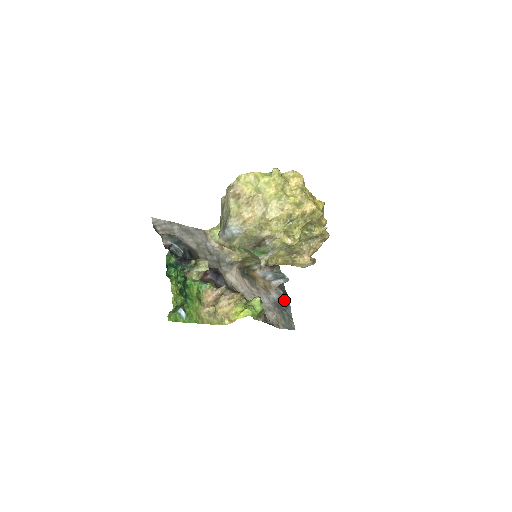
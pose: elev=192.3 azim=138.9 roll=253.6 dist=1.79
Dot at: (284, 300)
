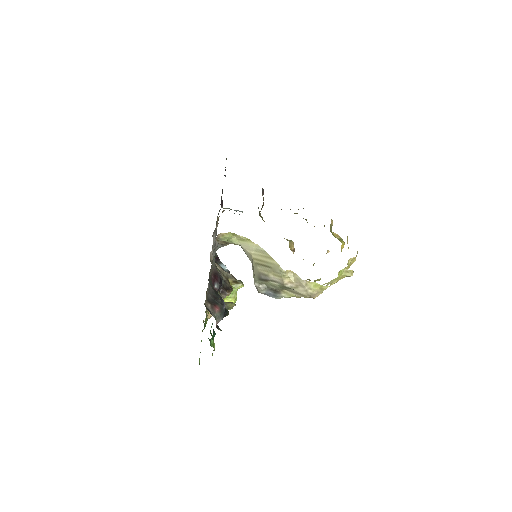
Dot at: occluded
